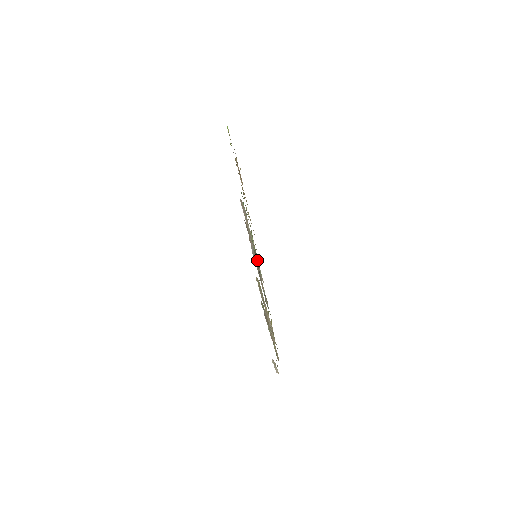
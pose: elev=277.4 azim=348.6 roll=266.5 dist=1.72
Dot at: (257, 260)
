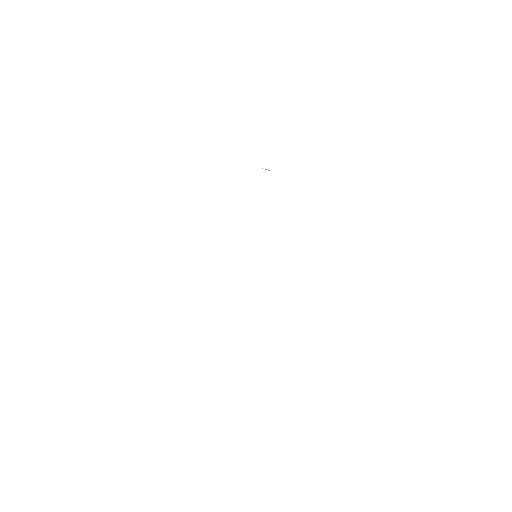
Dot at: occluded
